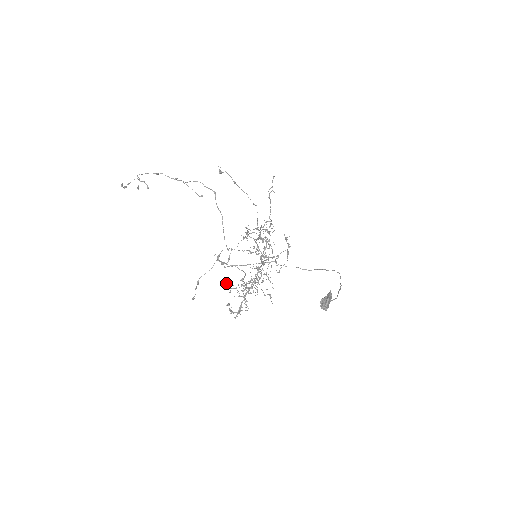
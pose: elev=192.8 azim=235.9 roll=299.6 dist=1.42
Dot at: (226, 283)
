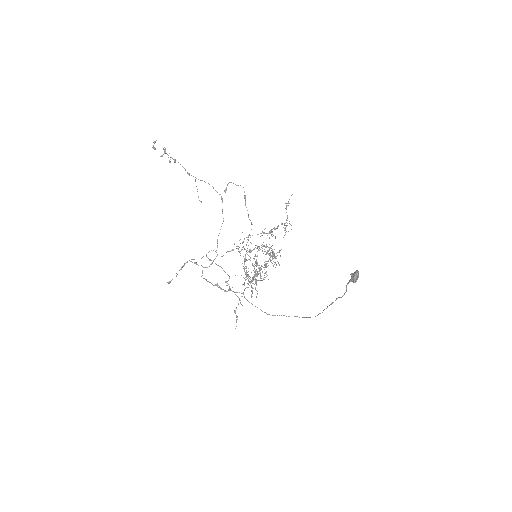
Dot at: (246, 250)
